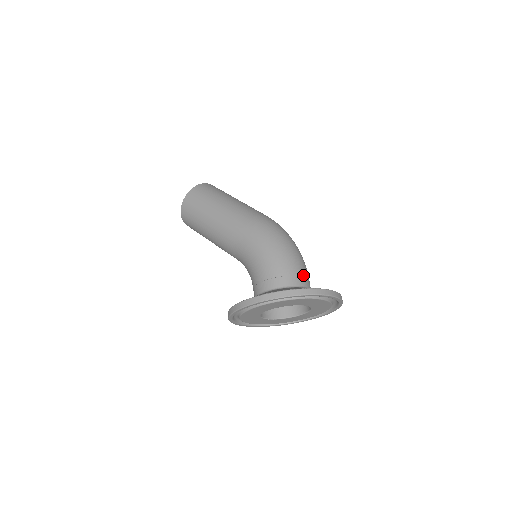
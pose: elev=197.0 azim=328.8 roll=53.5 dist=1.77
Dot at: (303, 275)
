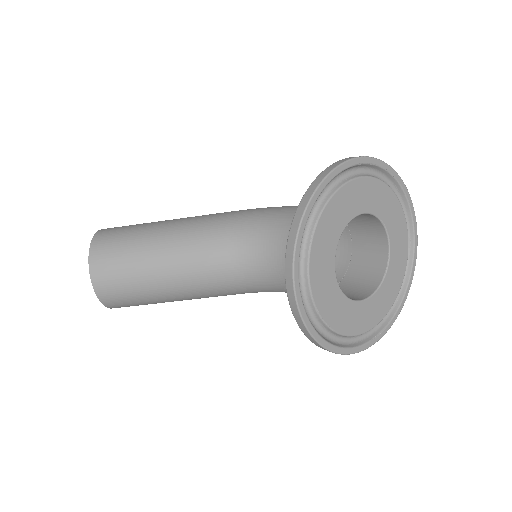
Dot at: (351, 231)
